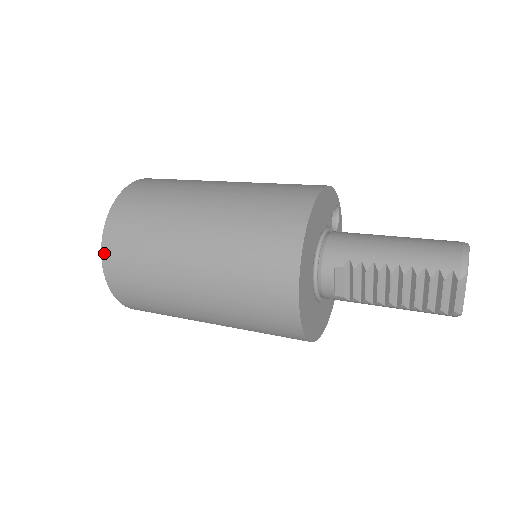
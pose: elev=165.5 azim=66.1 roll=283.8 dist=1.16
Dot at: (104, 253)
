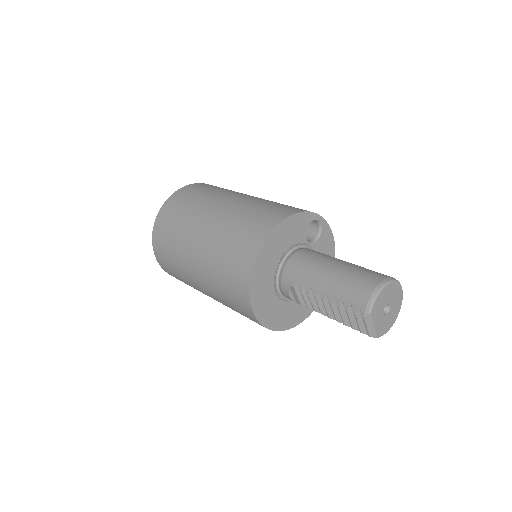
Dot at: (155, 251)
